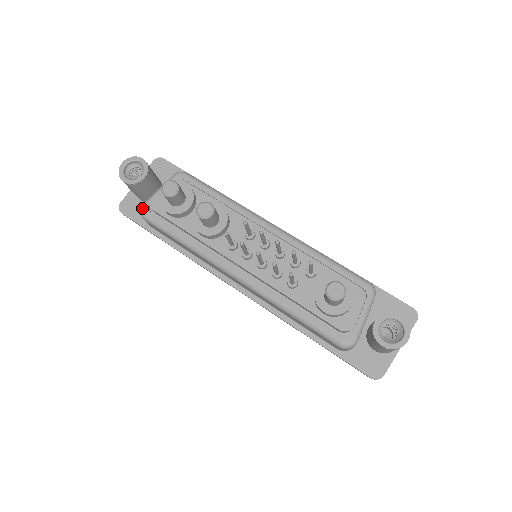
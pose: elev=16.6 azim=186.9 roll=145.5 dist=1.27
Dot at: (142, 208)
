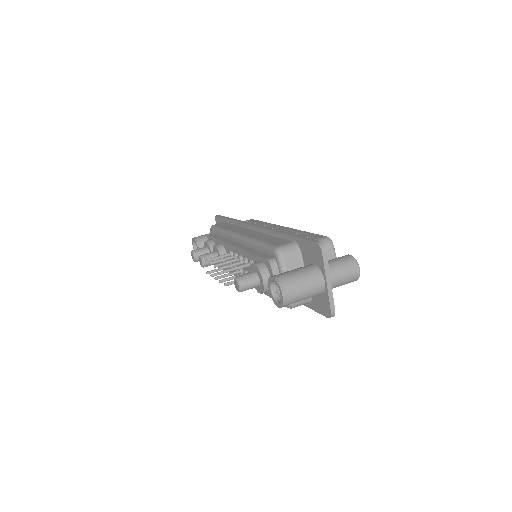
Dot at: occluded
